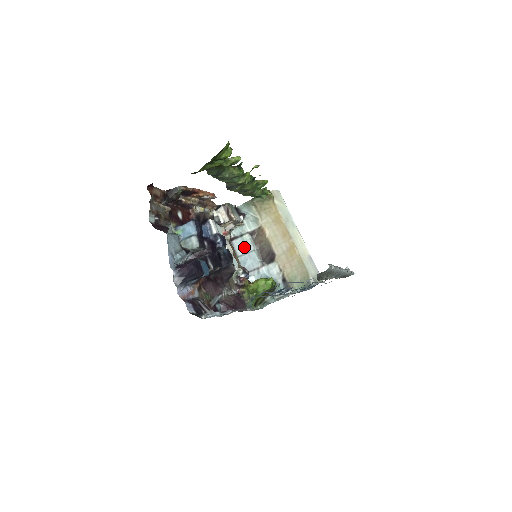
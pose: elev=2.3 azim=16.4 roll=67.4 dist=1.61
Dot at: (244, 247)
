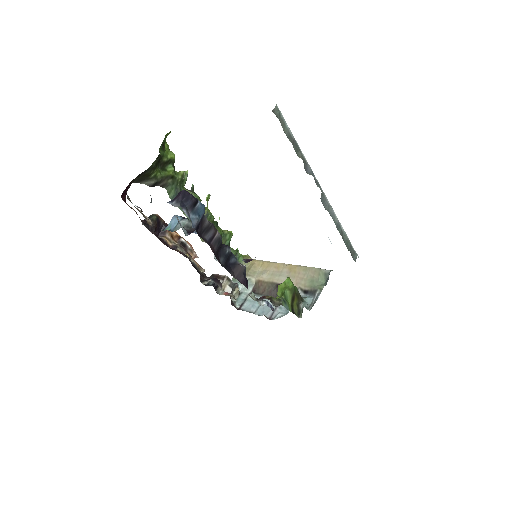
Dot at: (254, 304)
